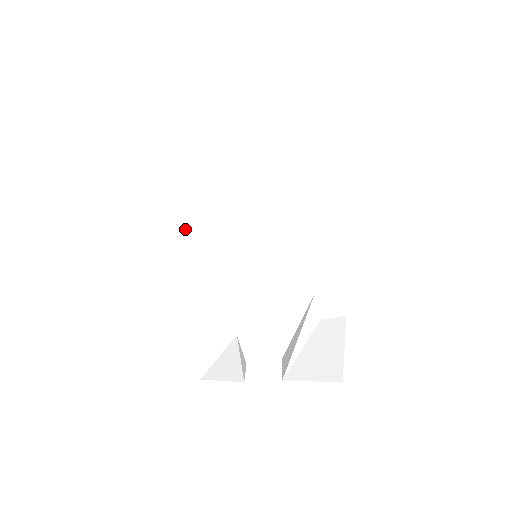
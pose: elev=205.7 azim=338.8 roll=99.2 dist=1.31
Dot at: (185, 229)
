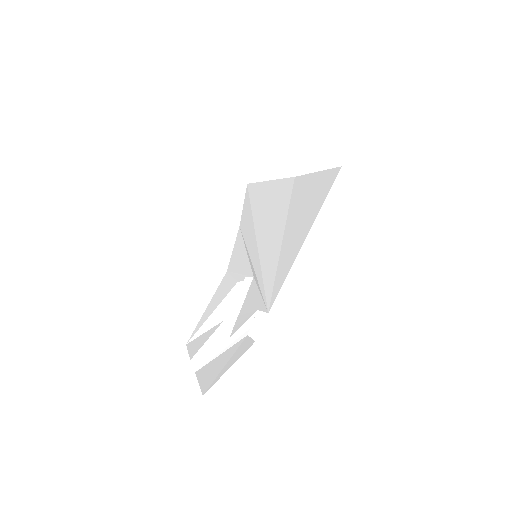
Dot at: (248, 214)
